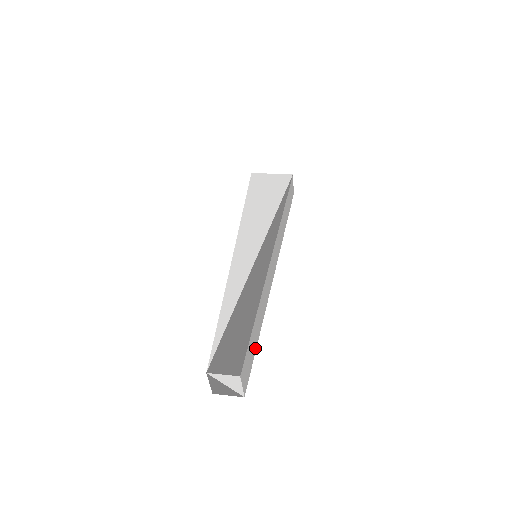
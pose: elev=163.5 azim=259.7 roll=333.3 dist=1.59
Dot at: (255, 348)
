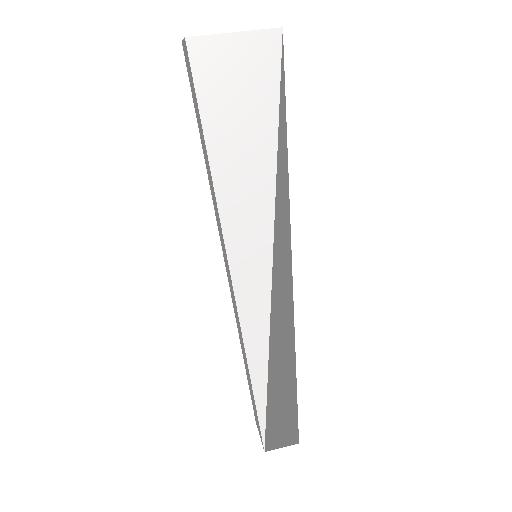
Dot at: occluded
